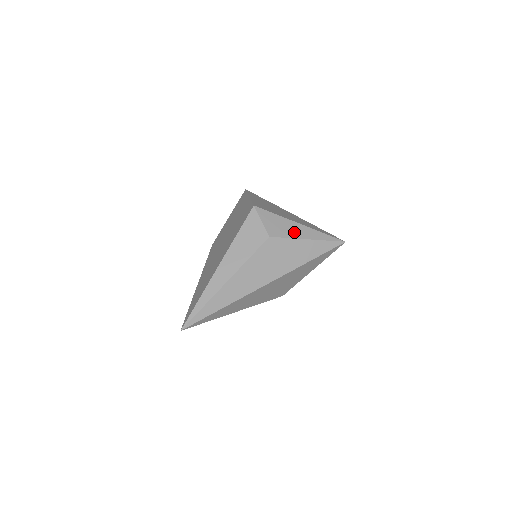
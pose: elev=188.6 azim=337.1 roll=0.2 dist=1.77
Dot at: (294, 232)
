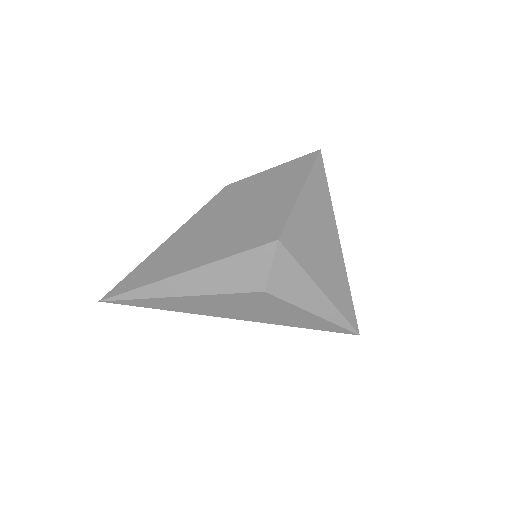
Dot at: (304, 298)
